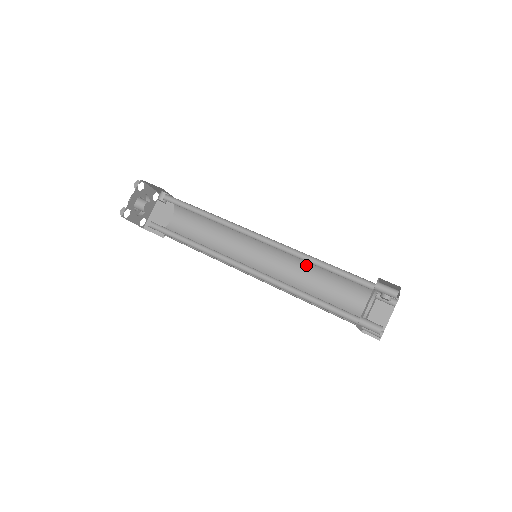
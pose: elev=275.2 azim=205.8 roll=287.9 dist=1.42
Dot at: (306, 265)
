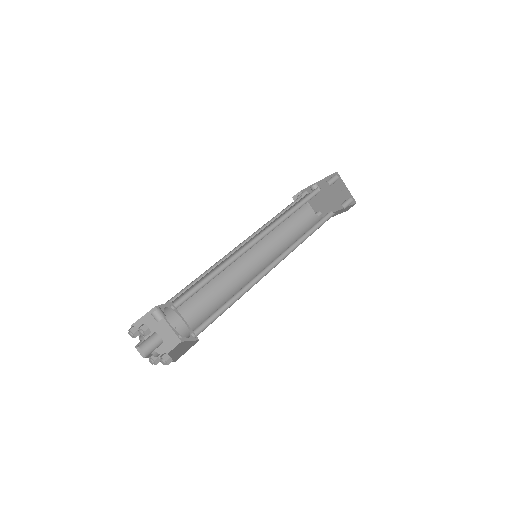
Dot at: occluded
